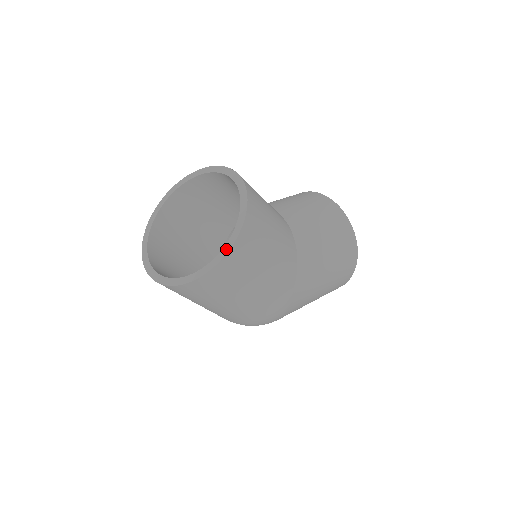
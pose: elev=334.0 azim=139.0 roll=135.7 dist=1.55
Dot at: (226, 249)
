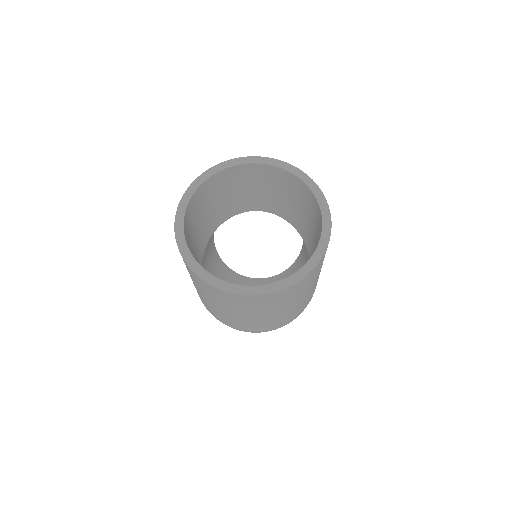
Dot at: (327, 228)
